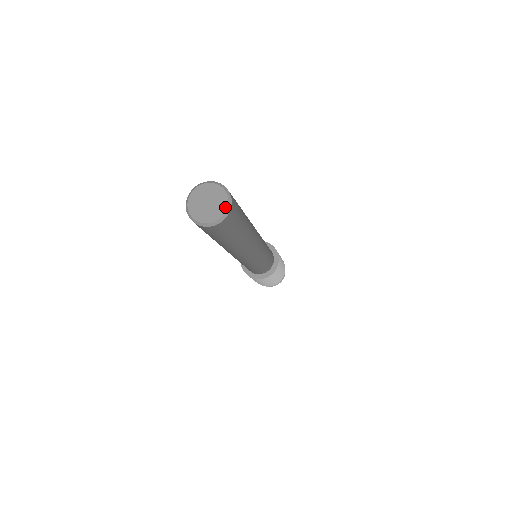
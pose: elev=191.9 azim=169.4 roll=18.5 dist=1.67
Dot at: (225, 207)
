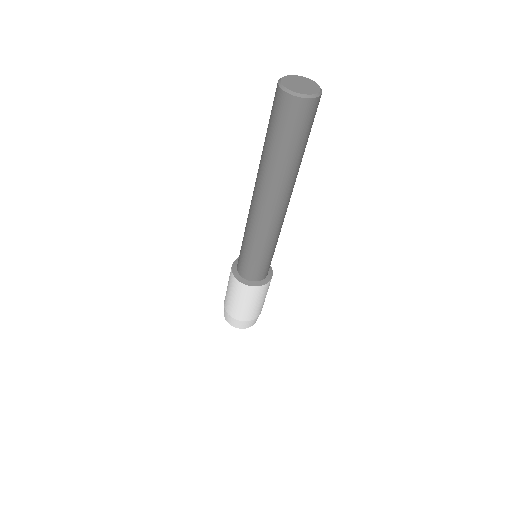
Dot at: (317, 91)
